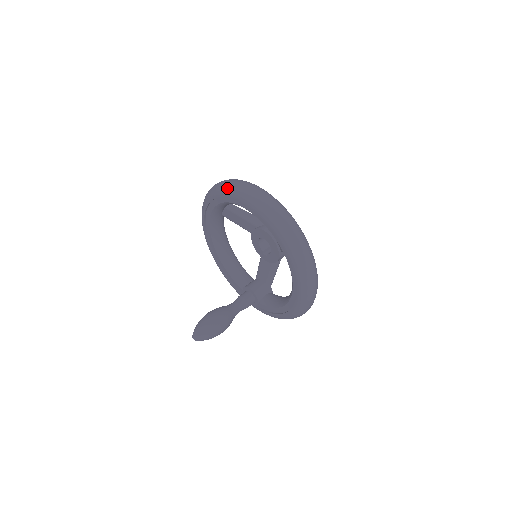
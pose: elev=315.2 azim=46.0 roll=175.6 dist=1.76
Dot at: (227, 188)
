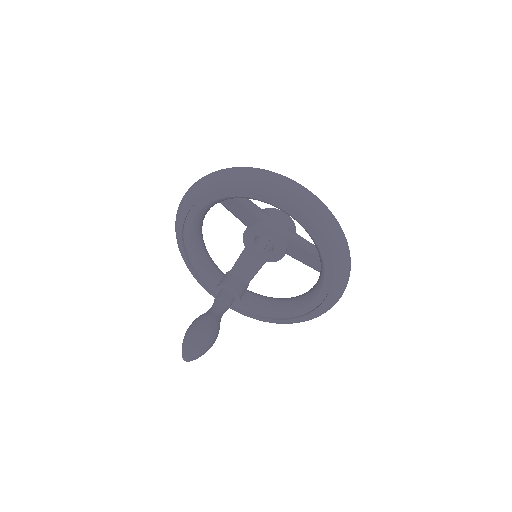
Dot at: (270, 185)
